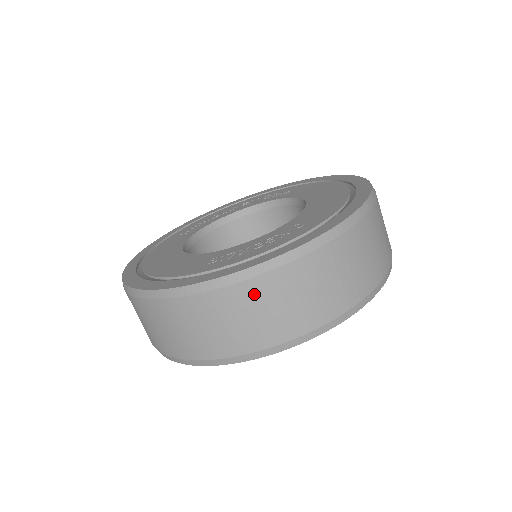
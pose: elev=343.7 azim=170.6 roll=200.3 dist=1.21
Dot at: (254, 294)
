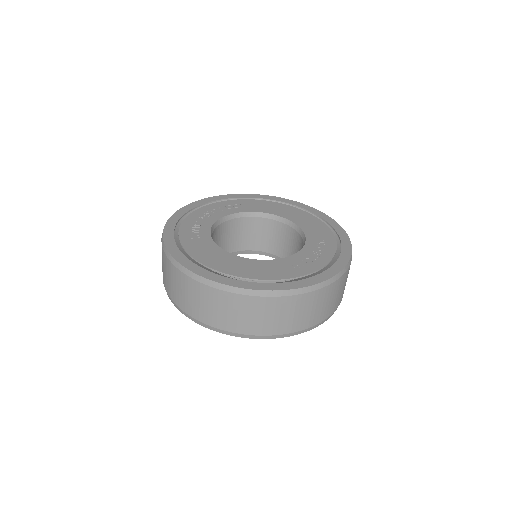
Dot at: (337, 286)
